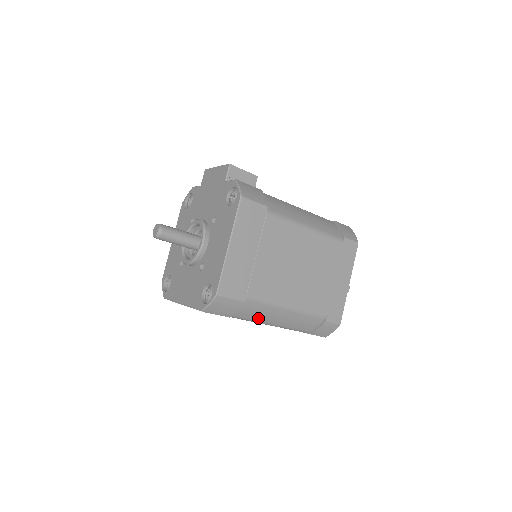
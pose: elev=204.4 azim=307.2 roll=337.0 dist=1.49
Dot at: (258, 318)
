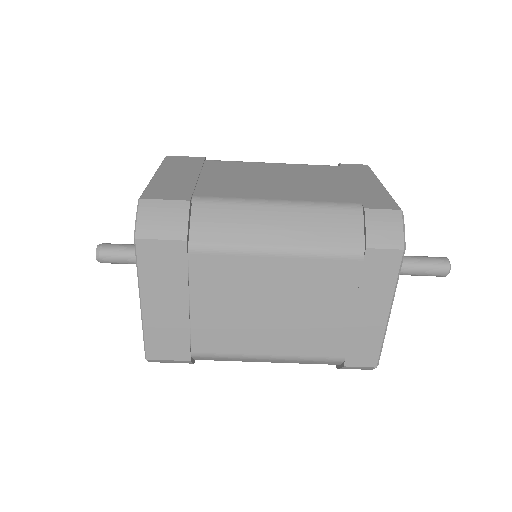
Dot at: (240, 236)
